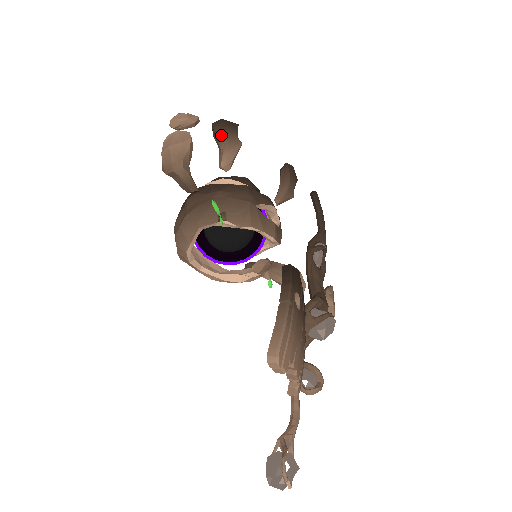
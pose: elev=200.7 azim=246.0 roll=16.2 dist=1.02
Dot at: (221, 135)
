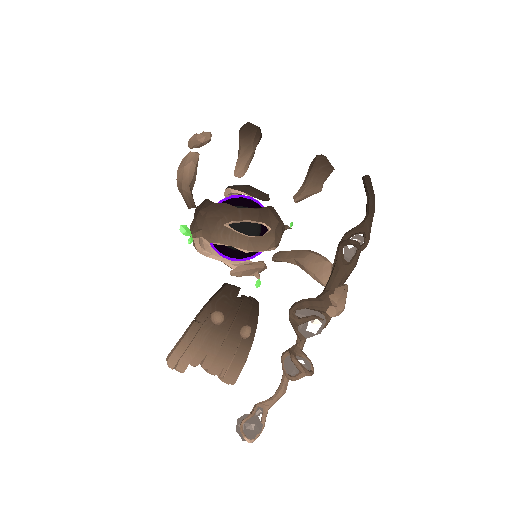
Dot at: (239, 142)
